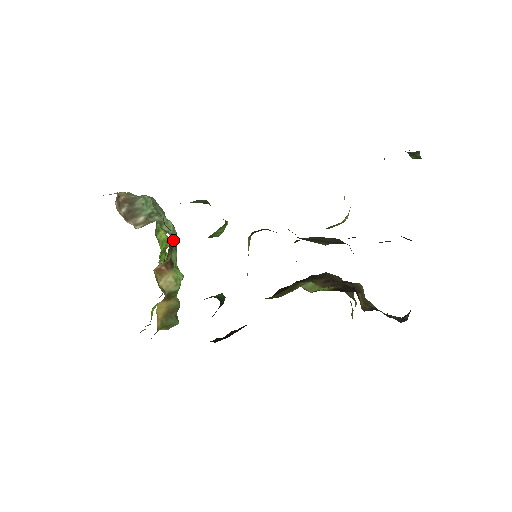
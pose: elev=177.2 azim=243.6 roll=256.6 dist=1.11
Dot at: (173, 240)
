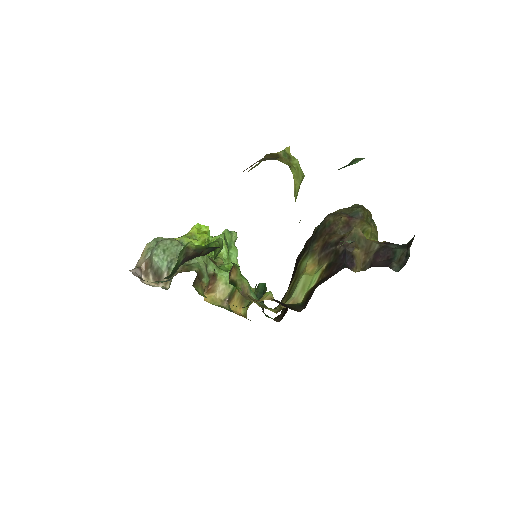
Dot at: (195, 281)
